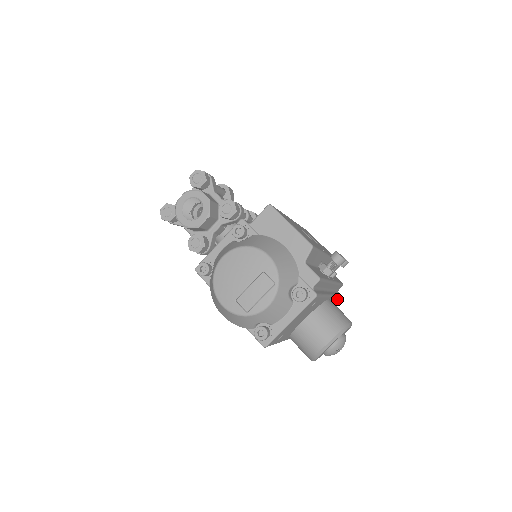
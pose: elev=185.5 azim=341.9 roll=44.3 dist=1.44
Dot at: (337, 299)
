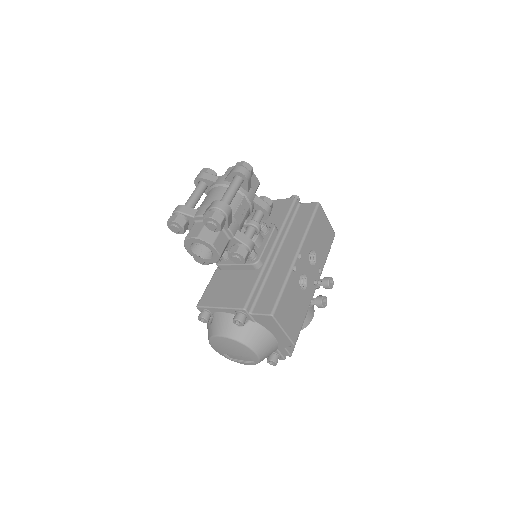
Dot at: occluded
